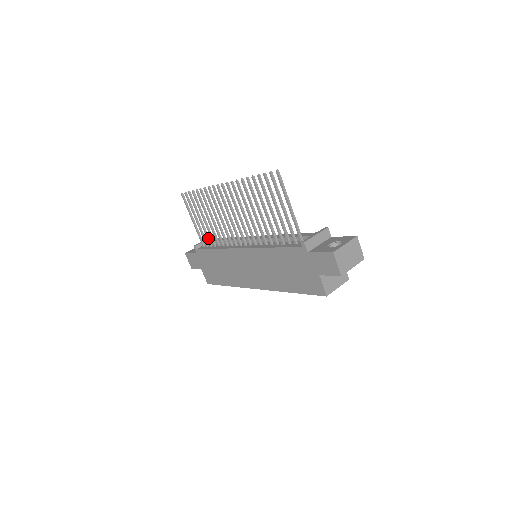
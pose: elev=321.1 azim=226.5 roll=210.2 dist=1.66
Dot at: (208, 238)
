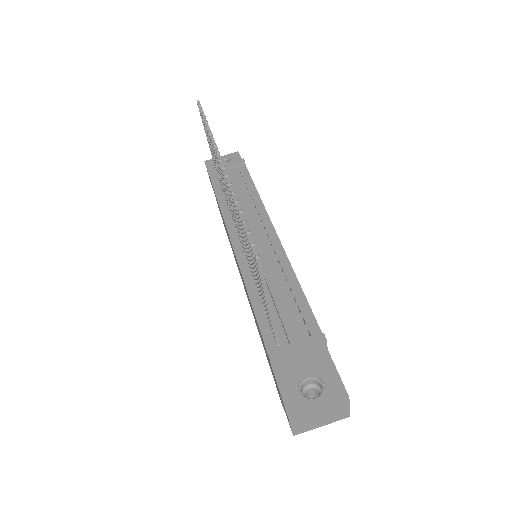
Dot at: occluded
